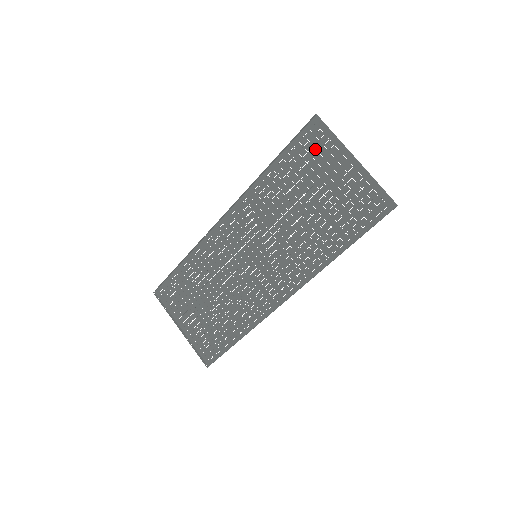
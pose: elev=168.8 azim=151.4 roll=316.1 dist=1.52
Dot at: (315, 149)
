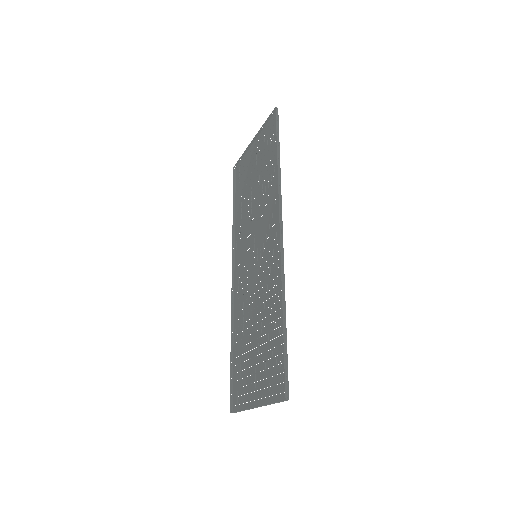
Dot at: (243, 173)
